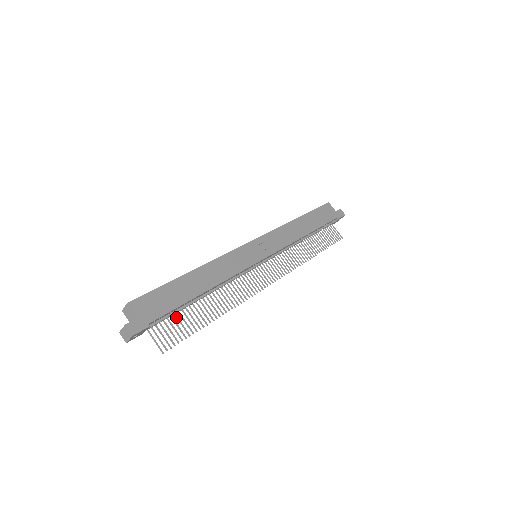
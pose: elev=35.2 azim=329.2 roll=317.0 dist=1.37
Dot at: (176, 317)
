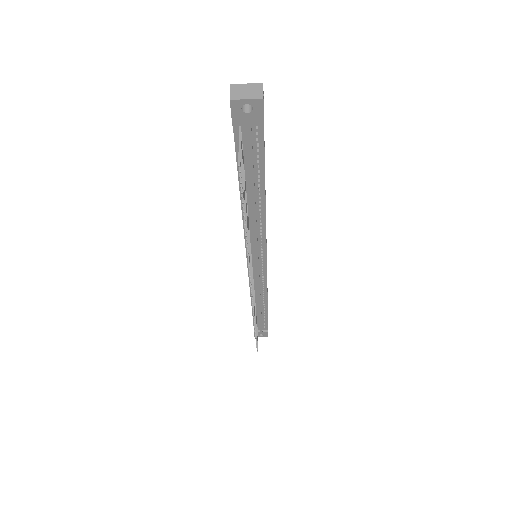
Dot at: (243, 172)
